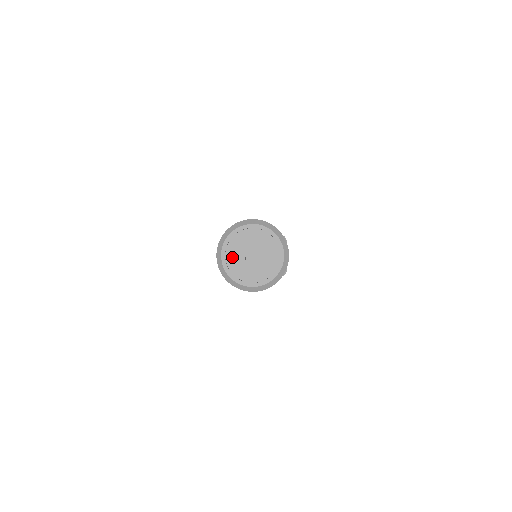
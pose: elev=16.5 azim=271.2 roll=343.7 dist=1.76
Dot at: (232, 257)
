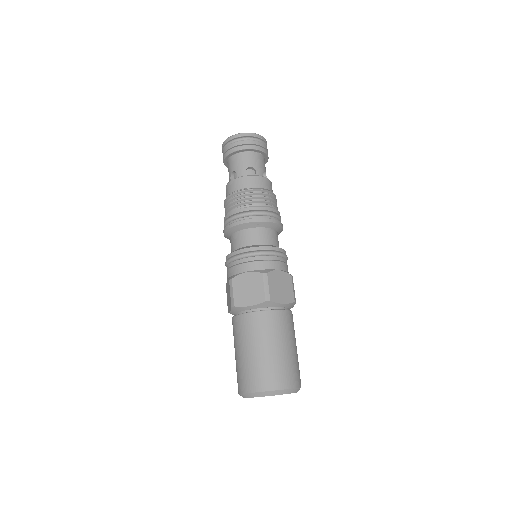
Dot at: occluded
